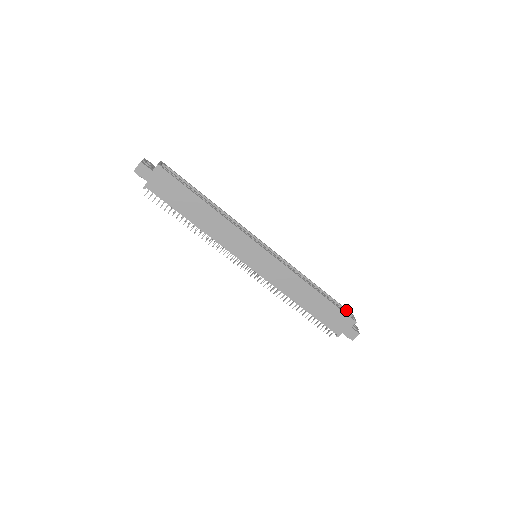
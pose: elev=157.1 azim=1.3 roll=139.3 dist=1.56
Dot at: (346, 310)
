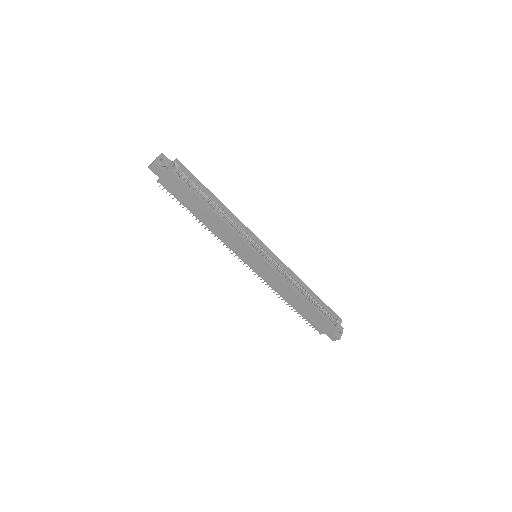
Dot at: (336, 315)
